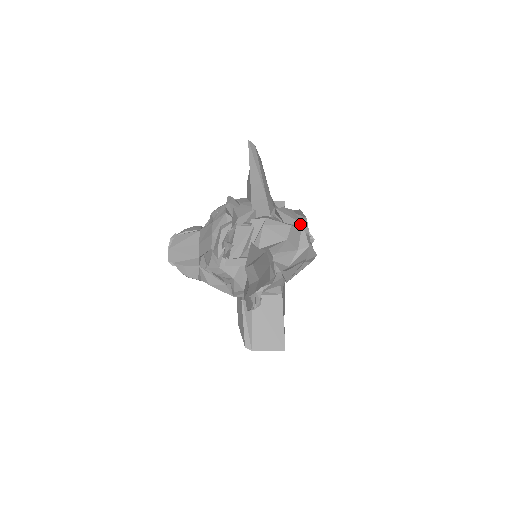
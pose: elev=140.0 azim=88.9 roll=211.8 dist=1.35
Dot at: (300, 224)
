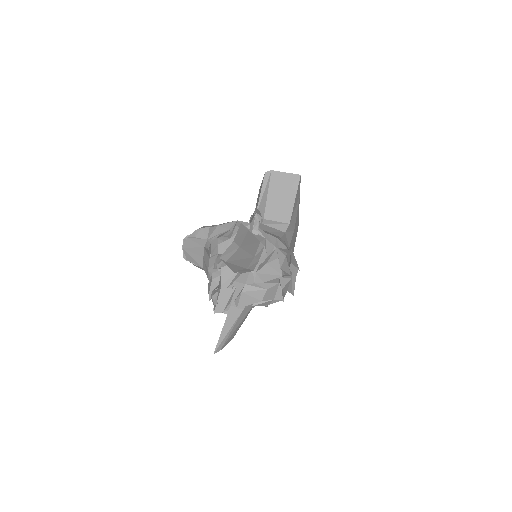
Dot at: (280, 276)
